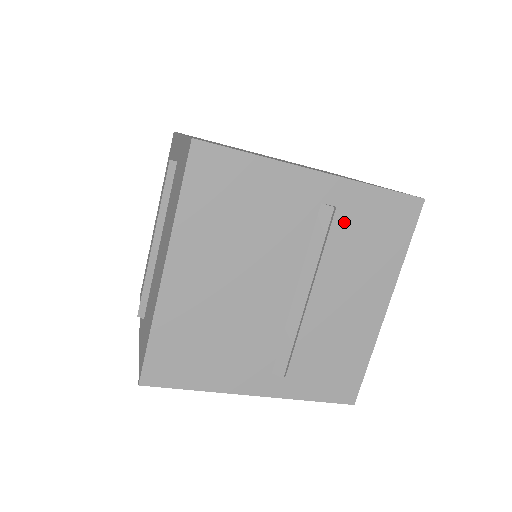
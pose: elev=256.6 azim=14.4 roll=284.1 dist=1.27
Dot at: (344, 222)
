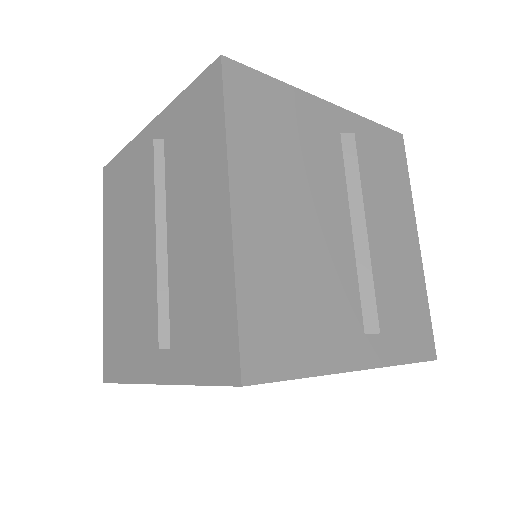
Dot at: (361, 153)
